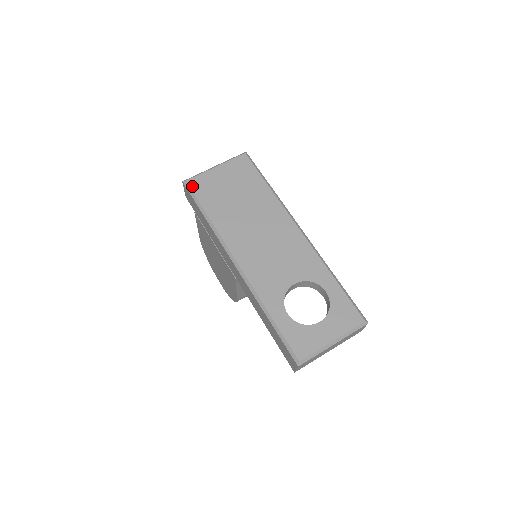
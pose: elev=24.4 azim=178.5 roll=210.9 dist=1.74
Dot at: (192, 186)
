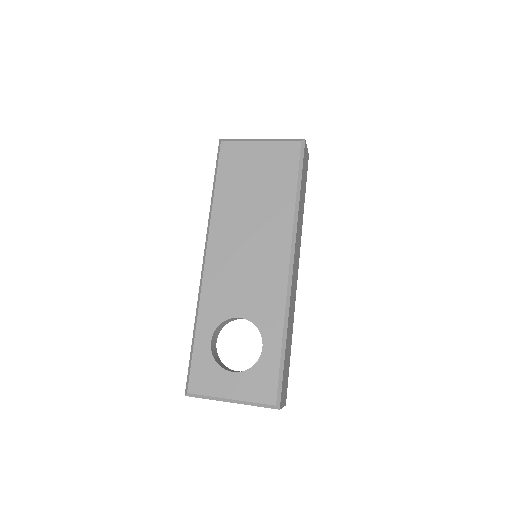
Dot at: (223, 150)
